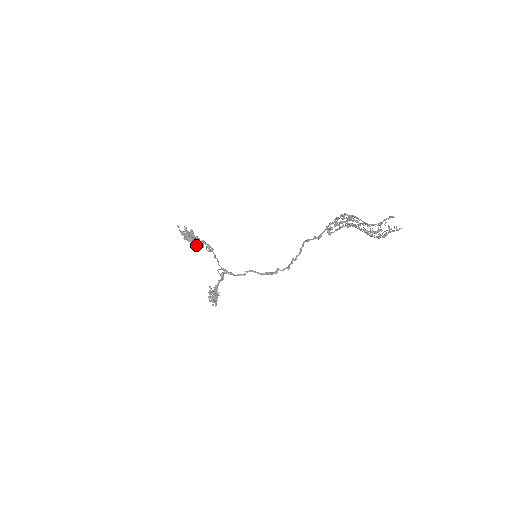
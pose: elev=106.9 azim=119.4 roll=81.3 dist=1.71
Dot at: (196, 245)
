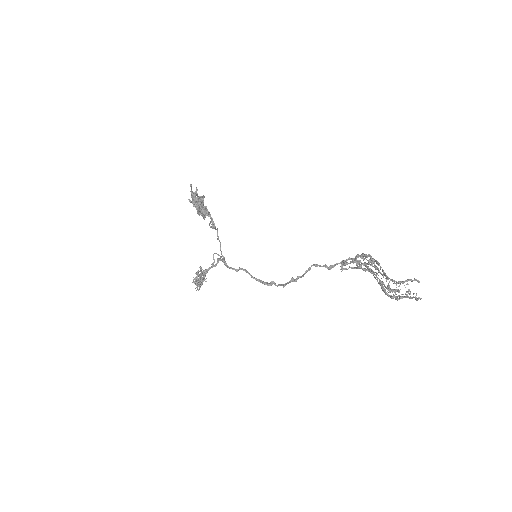
Dot at: (200, 214)
